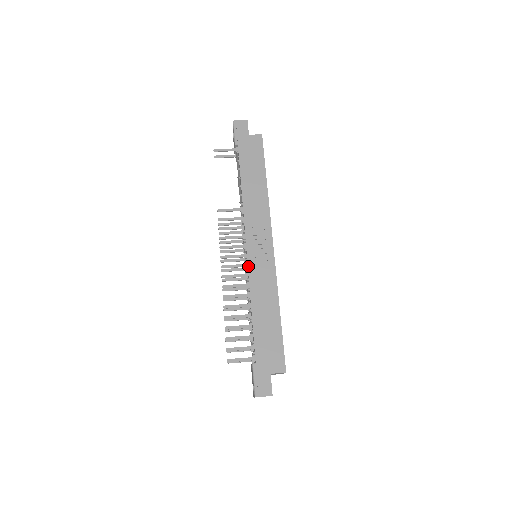
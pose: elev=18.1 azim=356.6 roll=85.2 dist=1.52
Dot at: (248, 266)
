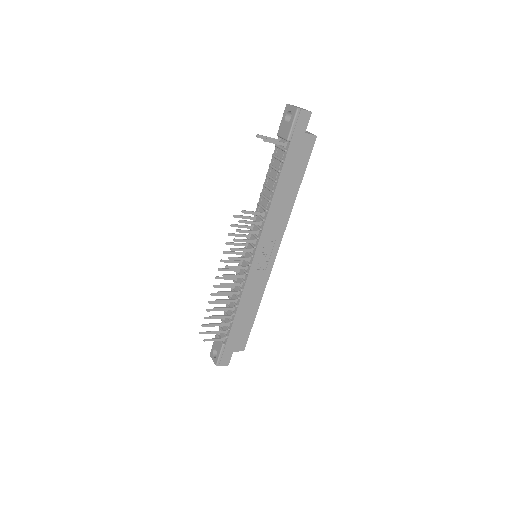
Dot at: (249, 272)
